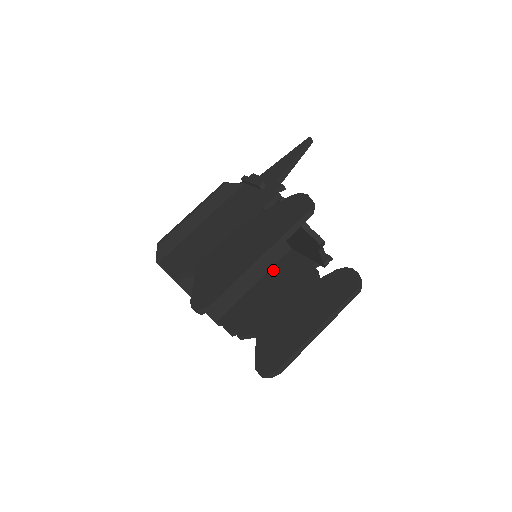
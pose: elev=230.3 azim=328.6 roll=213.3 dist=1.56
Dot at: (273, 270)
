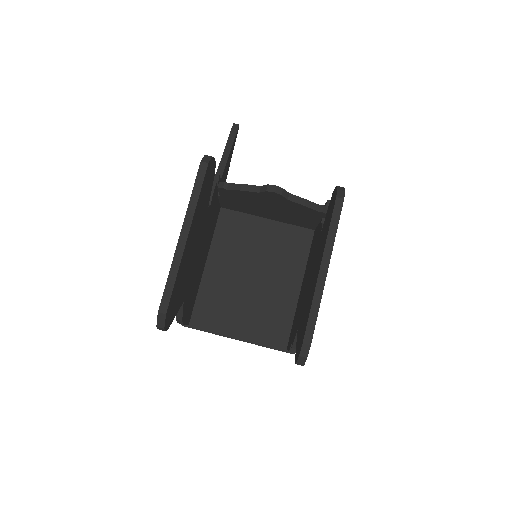
Dot at: (307, 262)
